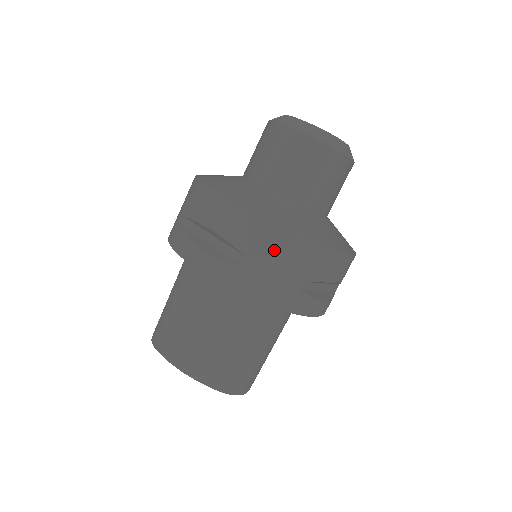
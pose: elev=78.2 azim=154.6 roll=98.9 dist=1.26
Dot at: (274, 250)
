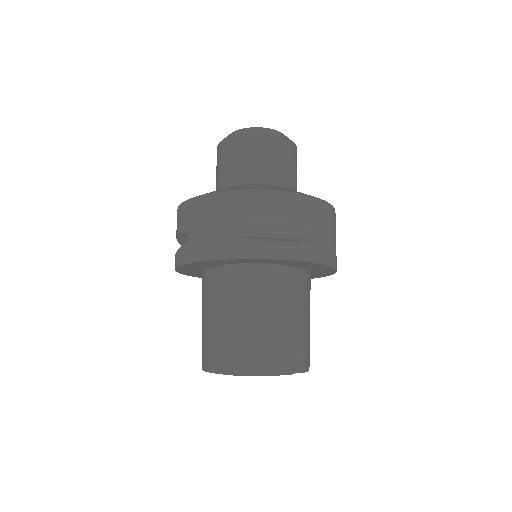
Dot at: (199, 216)
